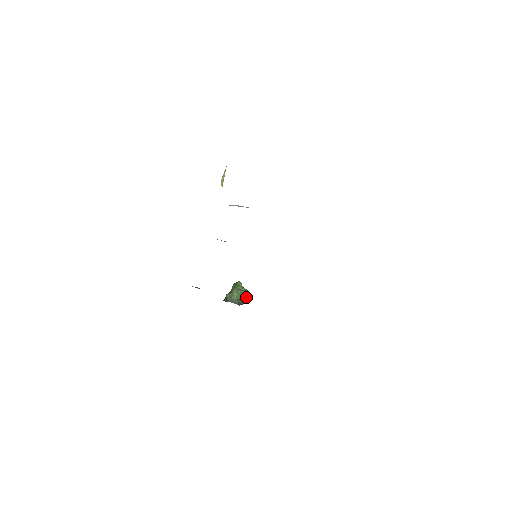
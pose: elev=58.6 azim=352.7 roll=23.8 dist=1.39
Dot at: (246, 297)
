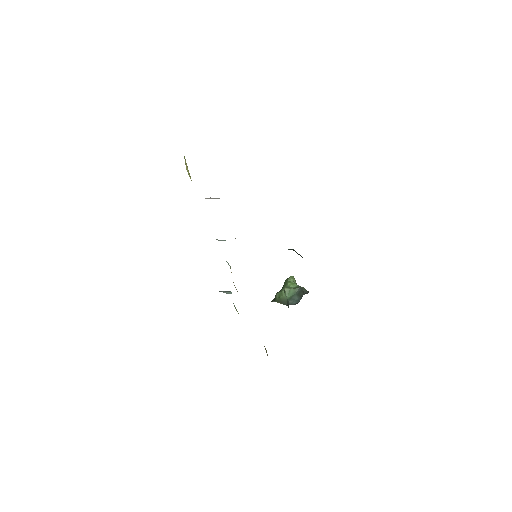
Dot at: (301, 294)
